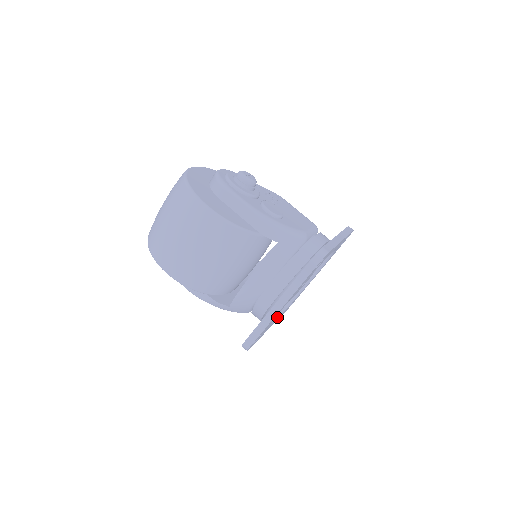
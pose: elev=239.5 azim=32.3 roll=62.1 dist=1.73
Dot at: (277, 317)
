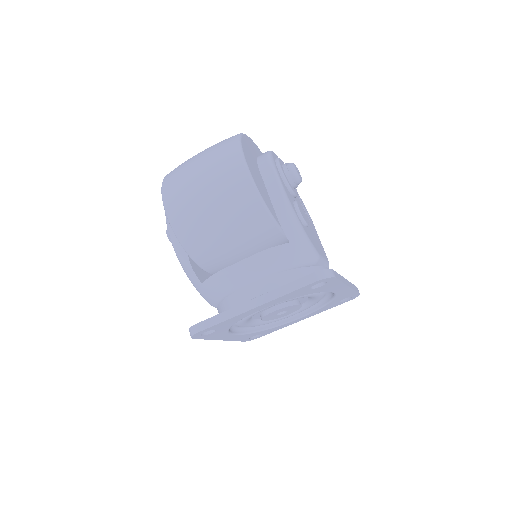
Dot at: (237, 333)
